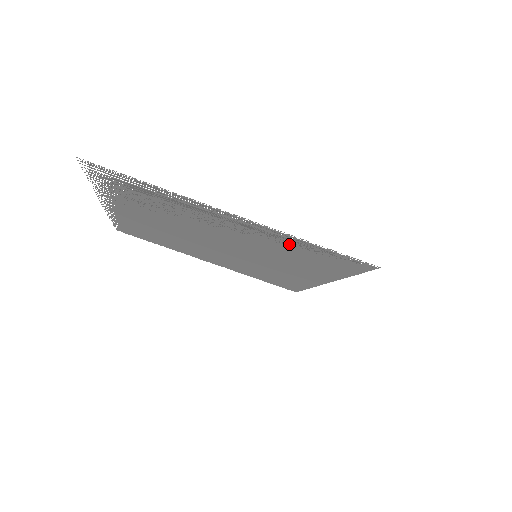
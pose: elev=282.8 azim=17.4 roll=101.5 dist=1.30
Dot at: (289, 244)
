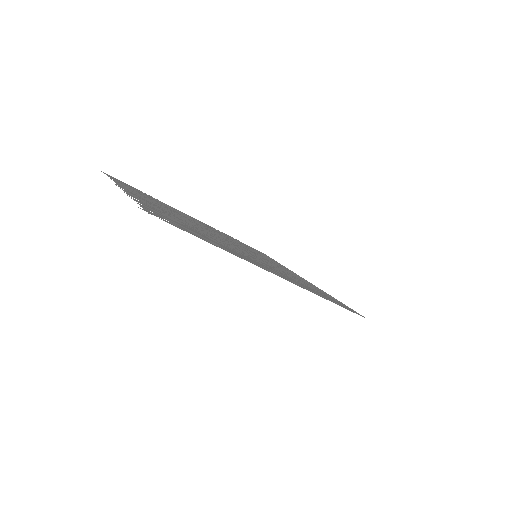
Dot at: (304, 286)
